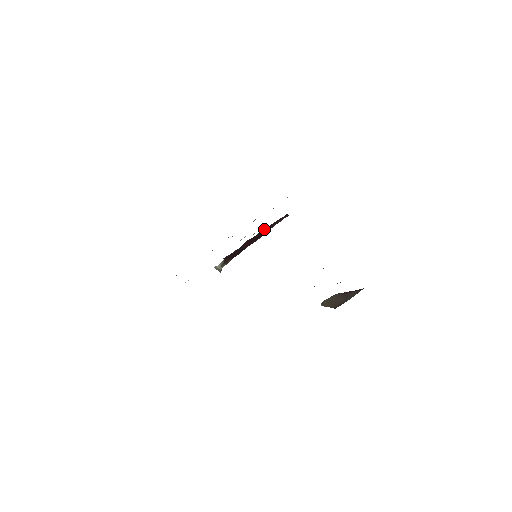
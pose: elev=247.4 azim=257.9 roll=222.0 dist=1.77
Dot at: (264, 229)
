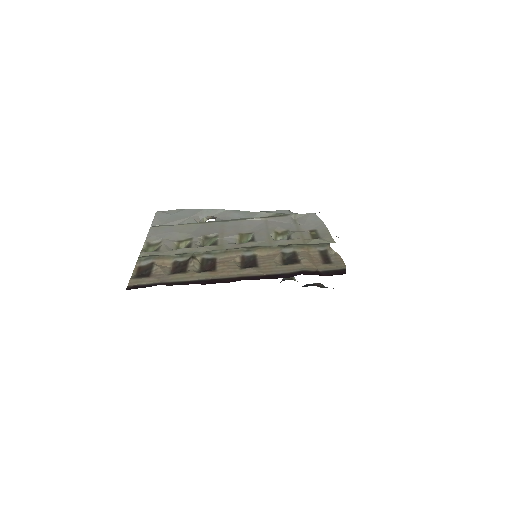
Dot at: occluded
